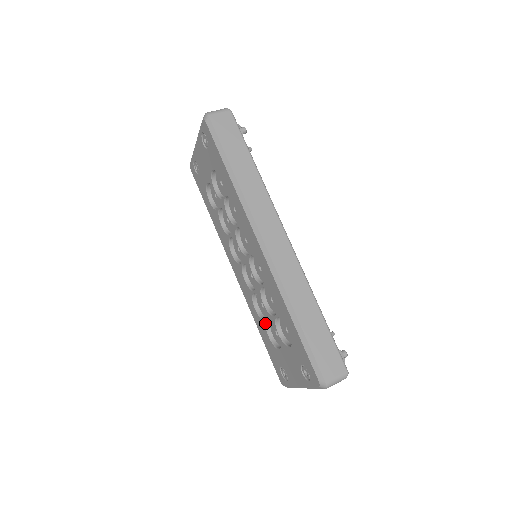
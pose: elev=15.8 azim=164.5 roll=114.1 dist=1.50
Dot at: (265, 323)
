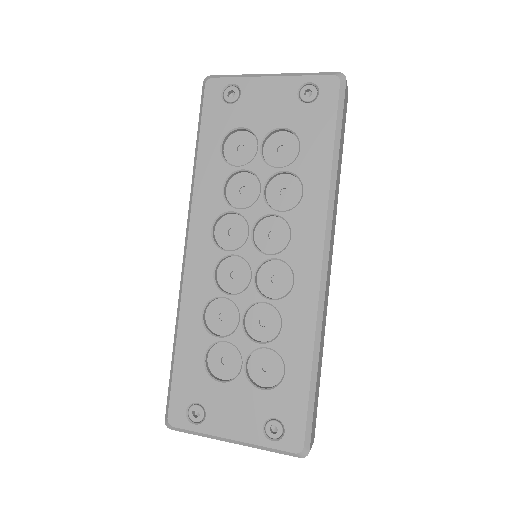
Dot at: (216, 340)
